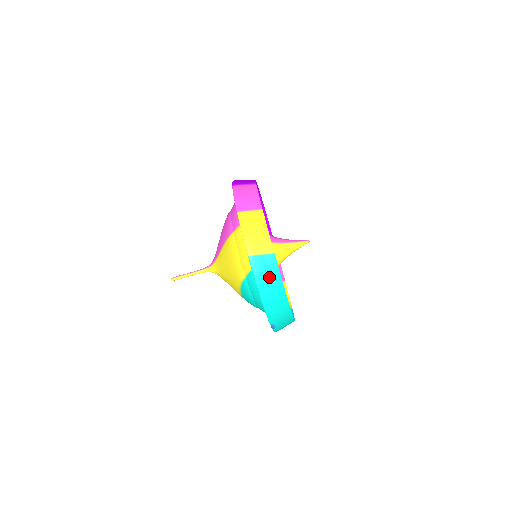
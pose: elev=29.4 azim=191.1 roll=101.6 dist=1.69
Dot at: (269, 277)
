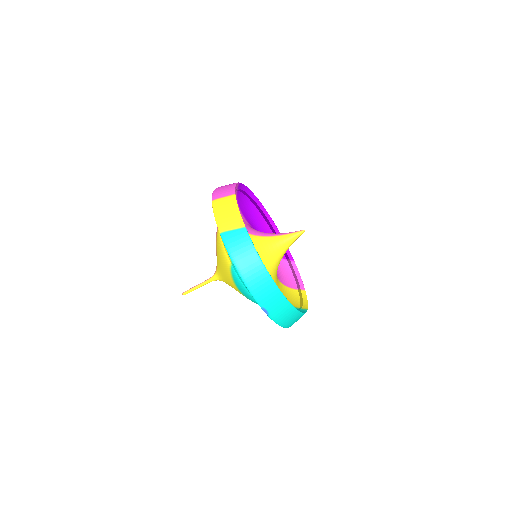
Dot at: (243, 250)
